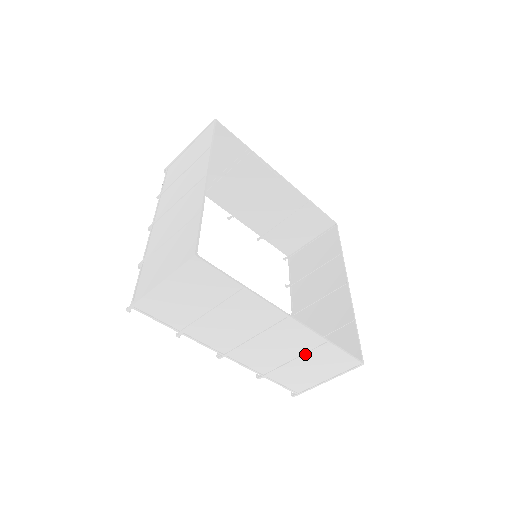
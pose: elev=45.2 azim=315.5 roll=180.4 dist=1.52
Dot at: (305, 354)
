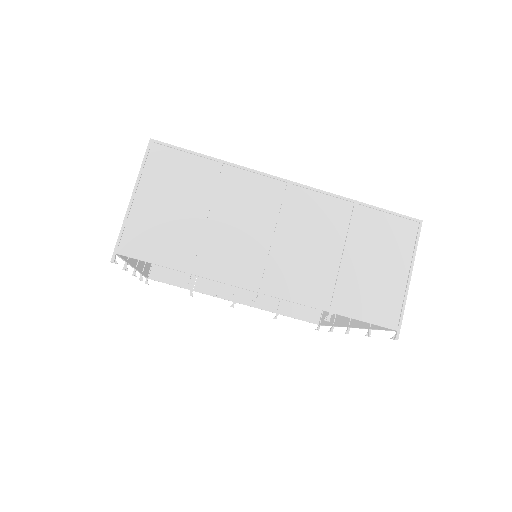
Dot at: (347, 237)
